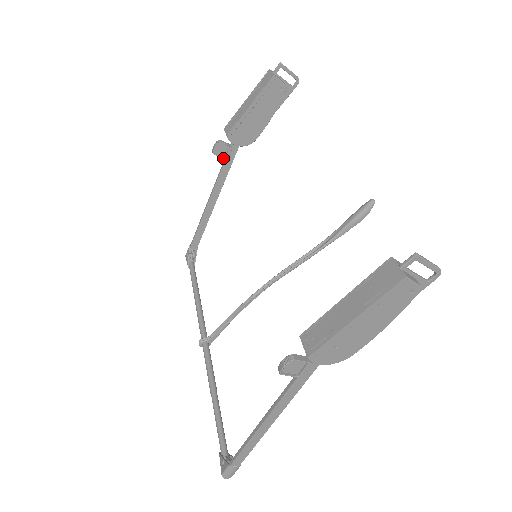
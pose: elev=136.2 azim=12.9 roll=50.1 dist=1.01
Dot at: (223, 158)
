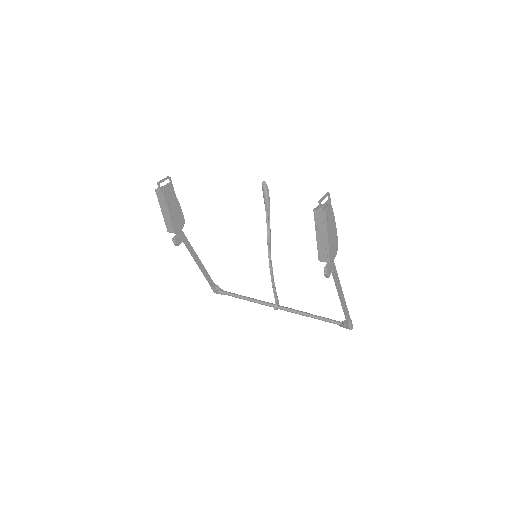
Dot at: occluded
